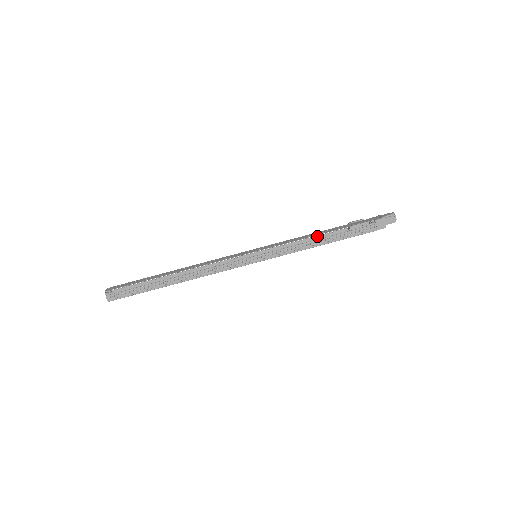
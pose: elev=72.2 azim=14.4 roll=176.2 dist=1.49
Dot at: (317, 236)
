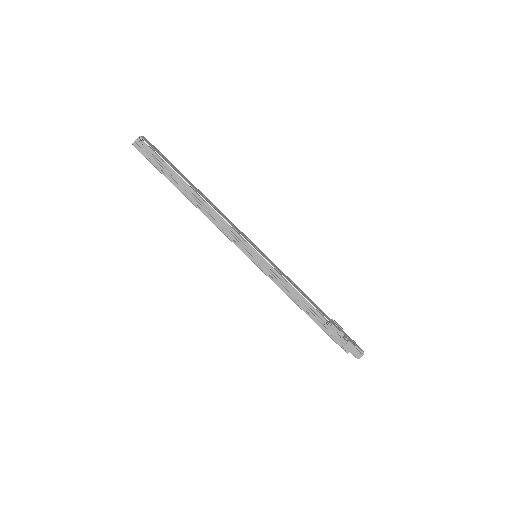
Dot at: (305, 299)
